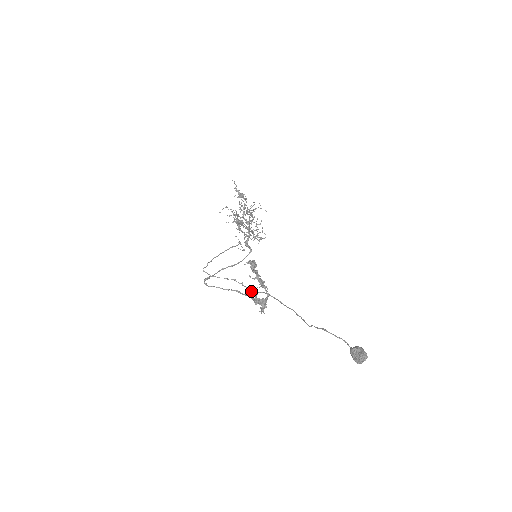
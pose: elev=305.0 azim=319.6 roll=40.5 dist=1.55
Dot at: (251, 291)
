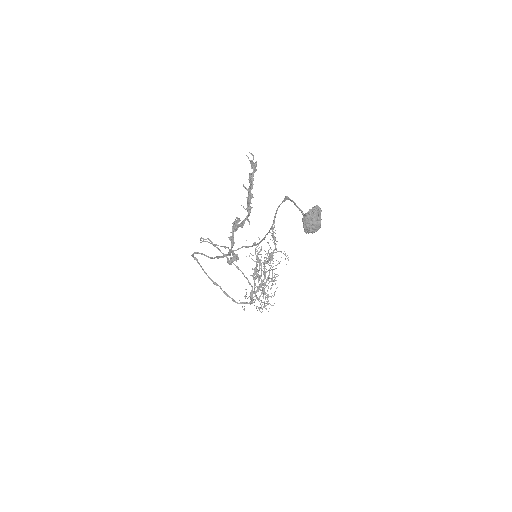
Dot at: occluded
